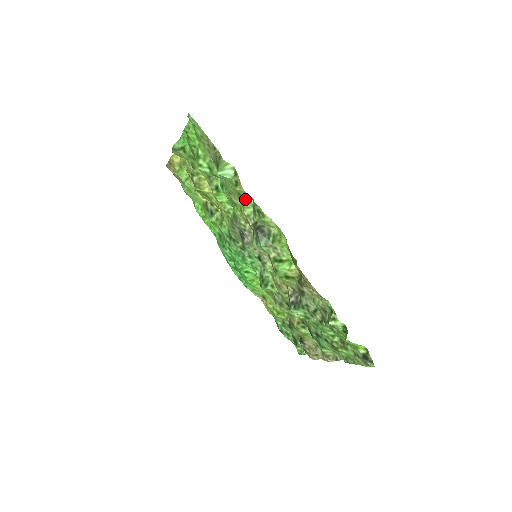
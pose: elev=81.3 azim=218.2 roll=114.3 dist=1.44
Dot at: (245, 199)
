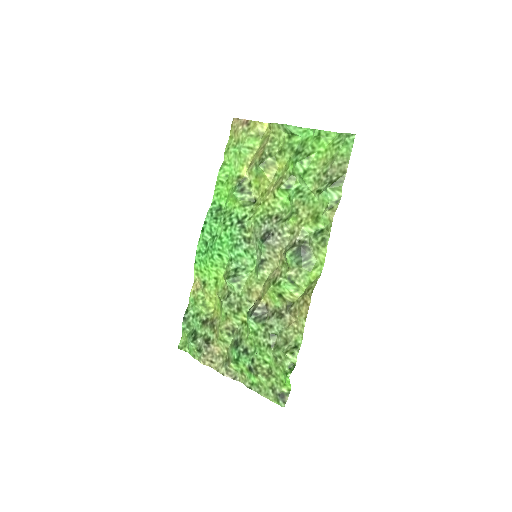
Dot at: (318, 221)
